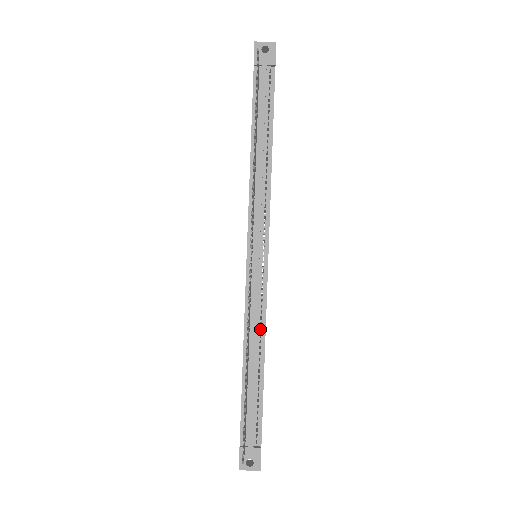
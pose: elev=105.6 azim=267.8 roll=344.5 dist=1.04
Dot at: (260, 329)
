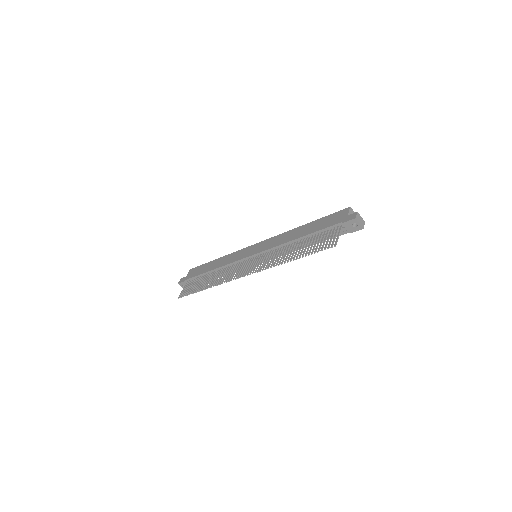
Dot at: occluded
